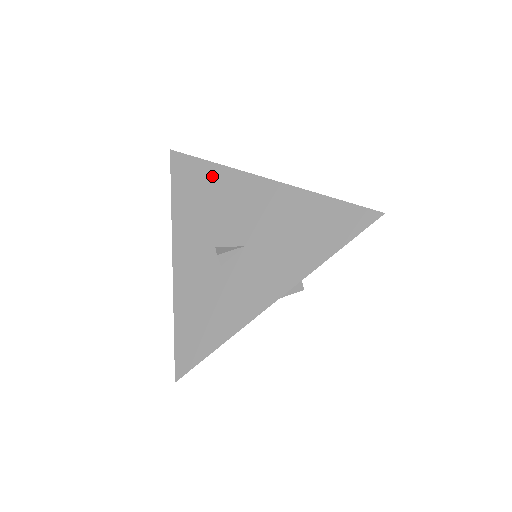
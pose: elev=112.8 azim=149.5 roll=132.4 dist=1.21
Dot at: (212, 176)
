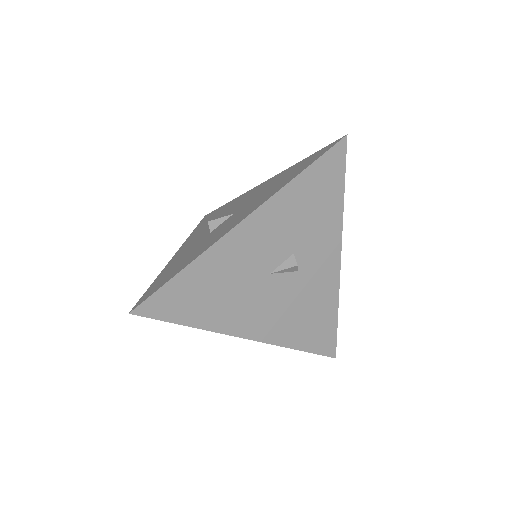
Dot at: (227, 205)
